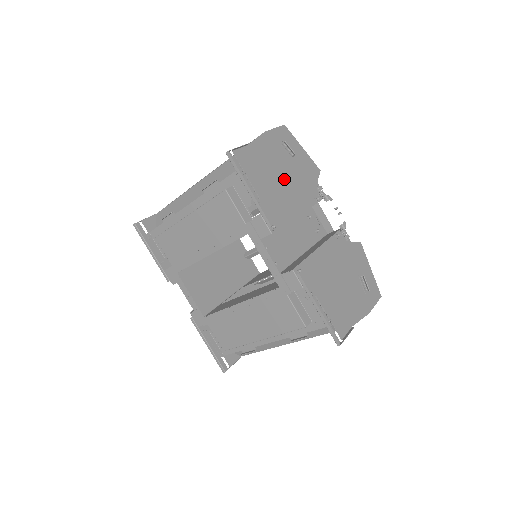
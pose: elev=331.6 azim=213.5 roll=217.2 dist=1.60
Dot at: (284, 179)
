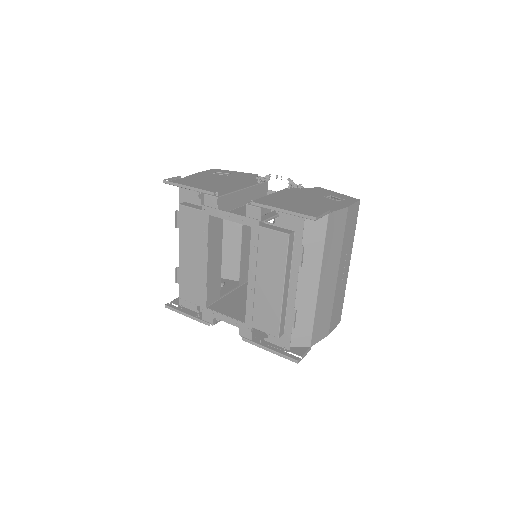
Dot at: (222, 181)
